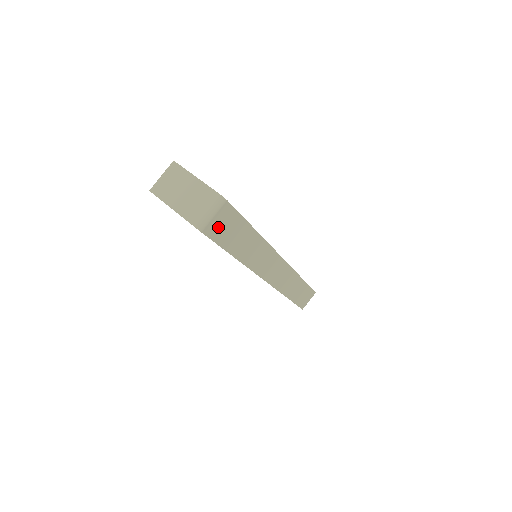
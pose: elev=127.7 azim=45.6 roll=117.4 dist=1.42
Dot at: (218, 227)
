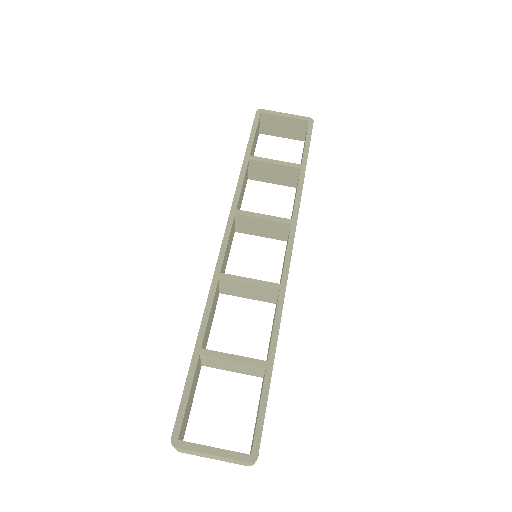
Dot at: occluded
